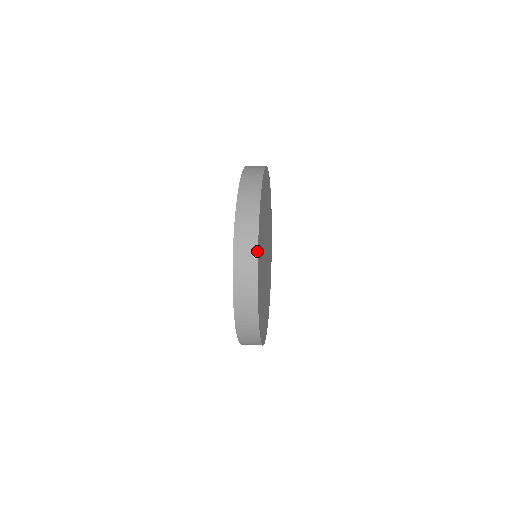
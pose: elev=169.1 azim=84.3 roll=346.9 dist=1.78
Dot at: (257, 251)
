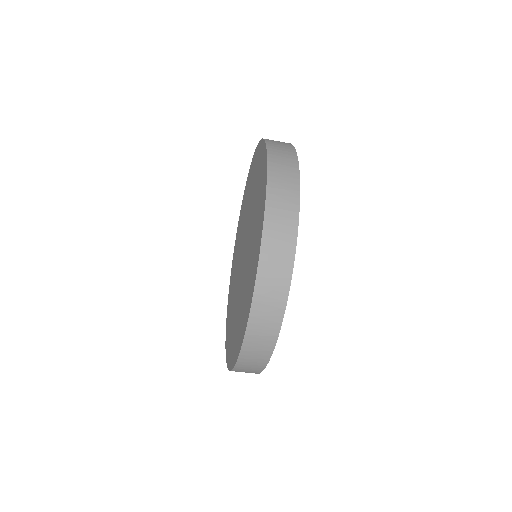
Dot at: occluded
